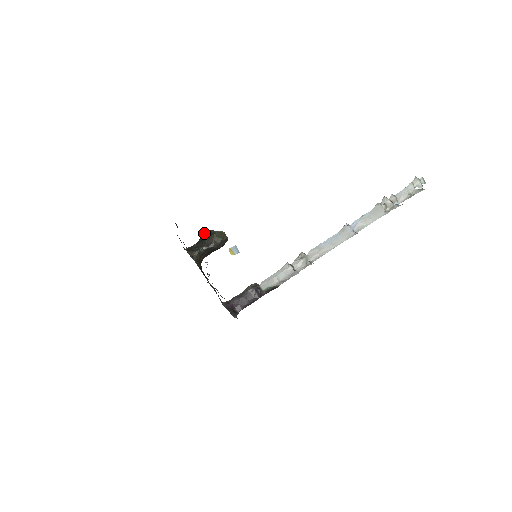
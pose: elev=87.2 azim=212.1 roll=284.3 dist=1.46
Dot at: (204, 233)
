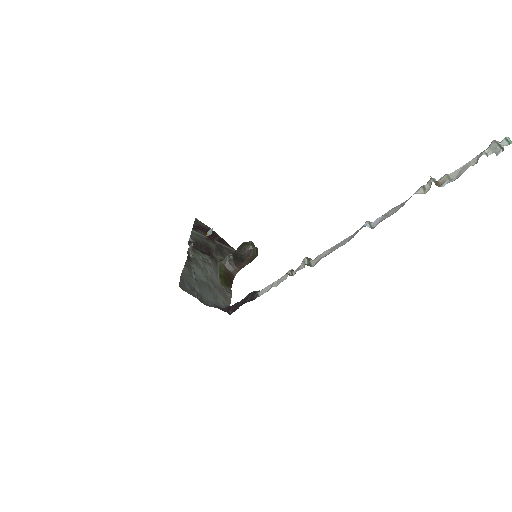
Dot at: occluded
